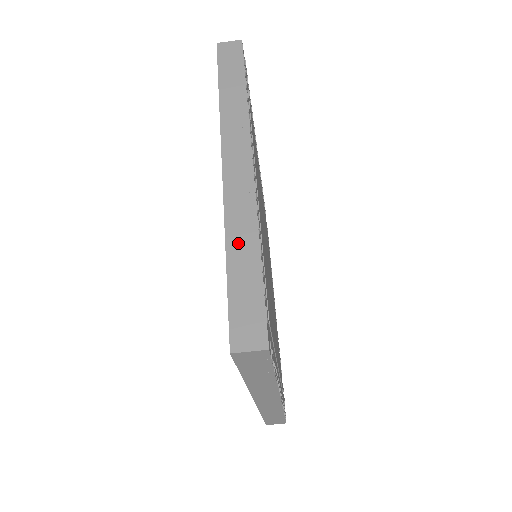
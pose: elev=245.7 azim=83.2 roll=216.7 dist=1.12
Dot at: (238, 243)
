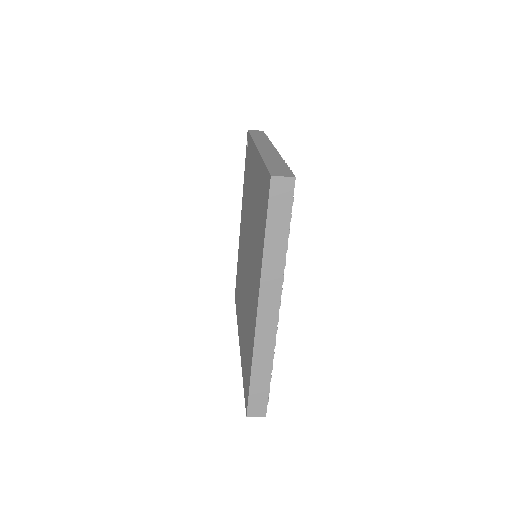
Dot at: (259, 365)
